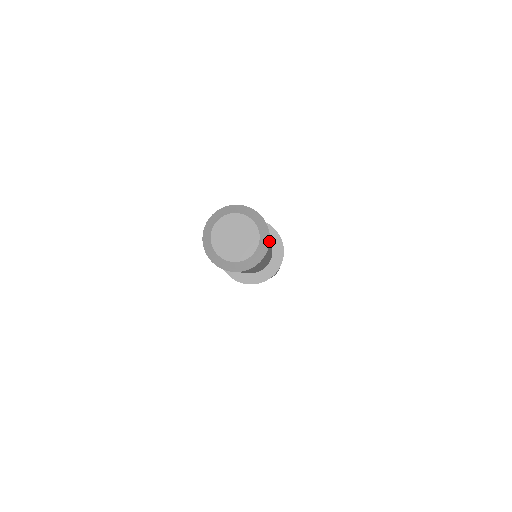
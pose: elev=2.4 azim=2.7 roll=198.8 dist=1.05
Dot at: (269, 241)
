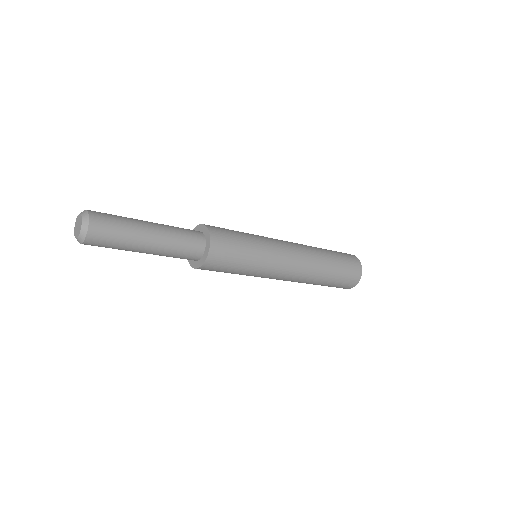
Dot at: (88, 214)
